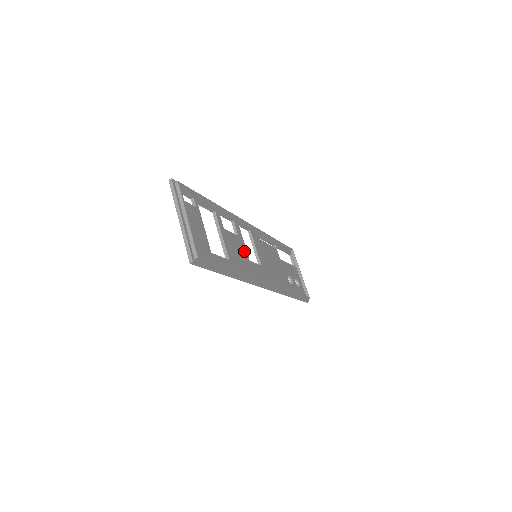
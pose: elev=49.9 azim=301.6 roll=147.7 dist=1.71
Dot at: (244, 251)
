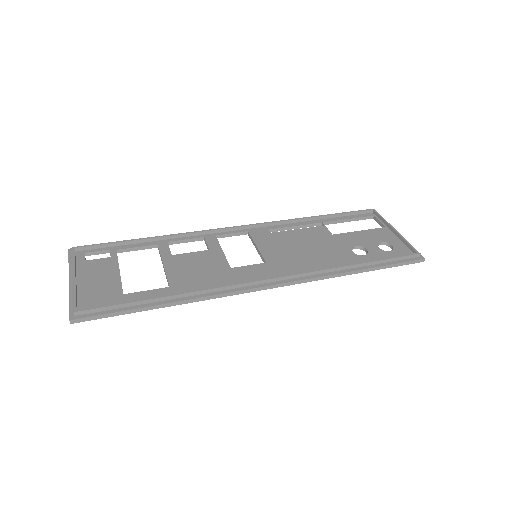
Dot at: (219, 262)
